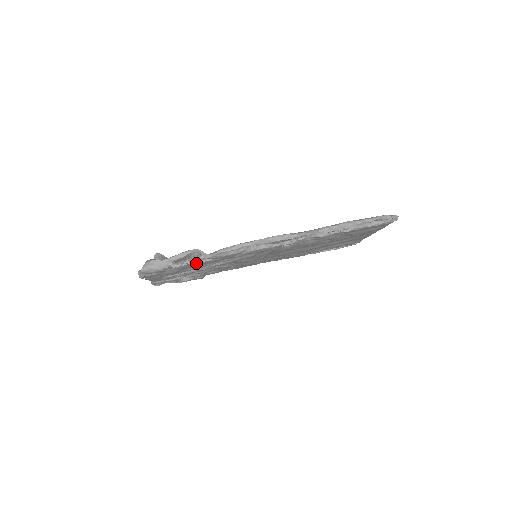
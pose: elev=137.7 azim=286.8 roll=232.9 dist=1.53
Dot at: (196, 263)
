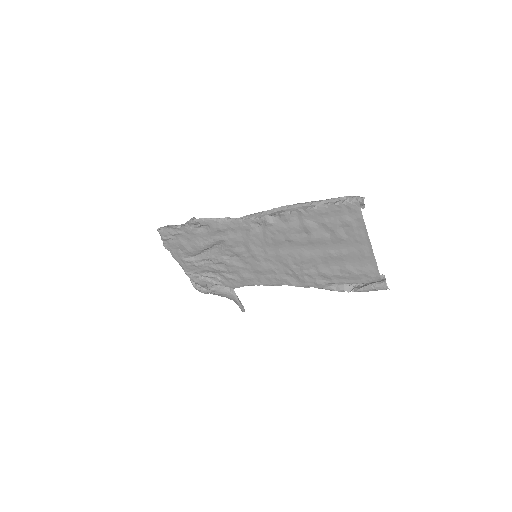
Dot at: (189, 227)
